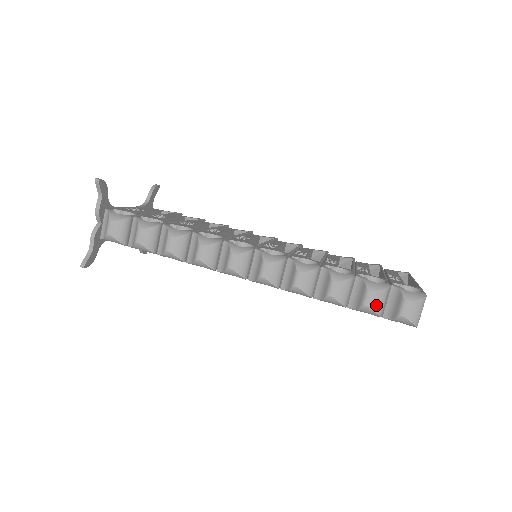
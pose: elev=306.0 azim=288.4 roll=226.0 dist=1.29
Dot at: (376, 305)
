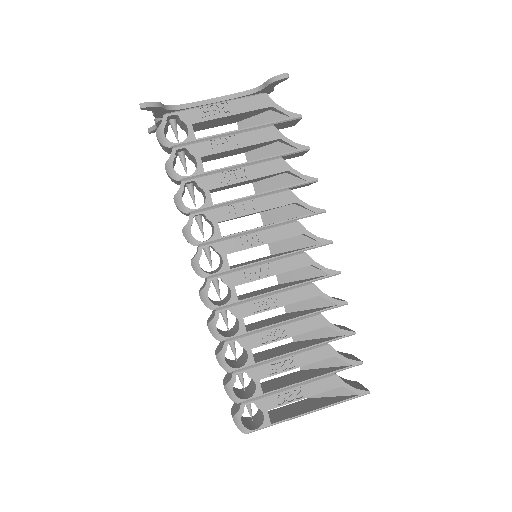
Dot at: occluded
